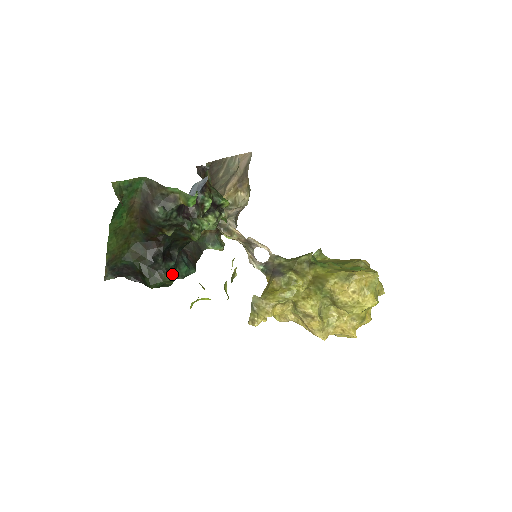
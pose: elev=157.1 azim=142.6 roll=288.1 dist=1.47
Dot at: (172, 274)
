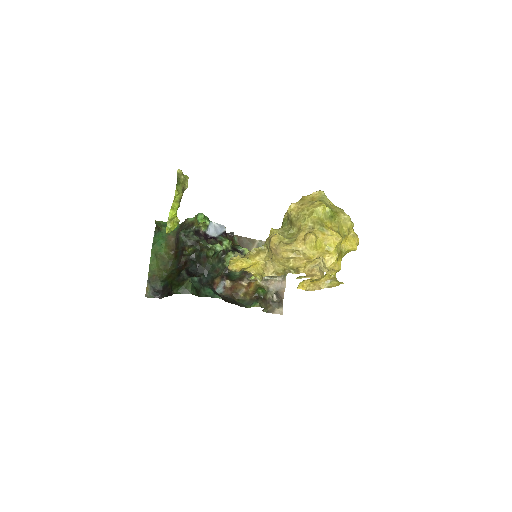
Dot at: (194, 287)
